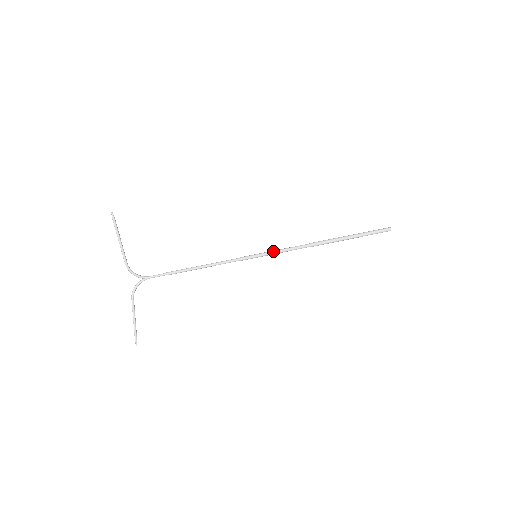
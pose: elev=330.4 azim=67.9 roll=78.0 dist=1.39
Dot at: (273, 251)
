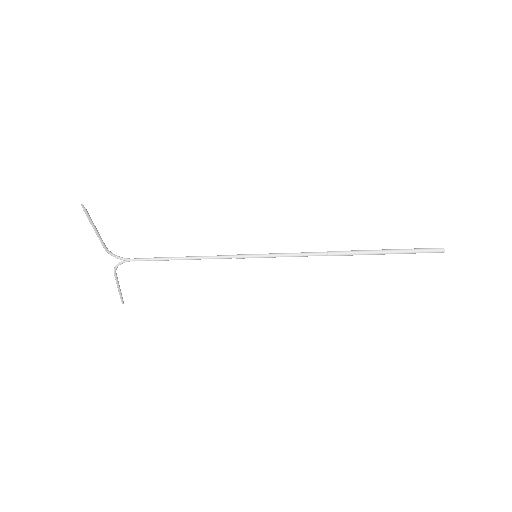
Dot at: (278, 255)
